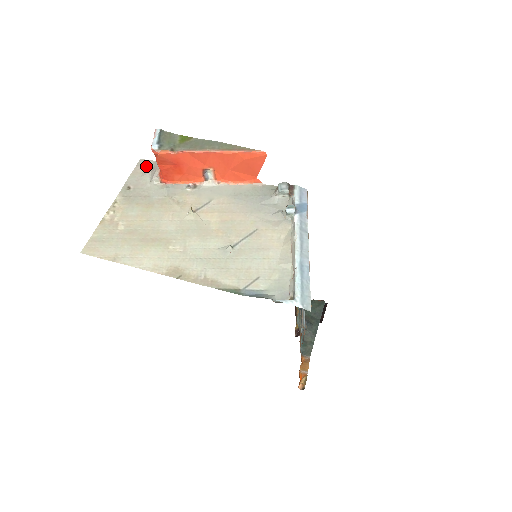
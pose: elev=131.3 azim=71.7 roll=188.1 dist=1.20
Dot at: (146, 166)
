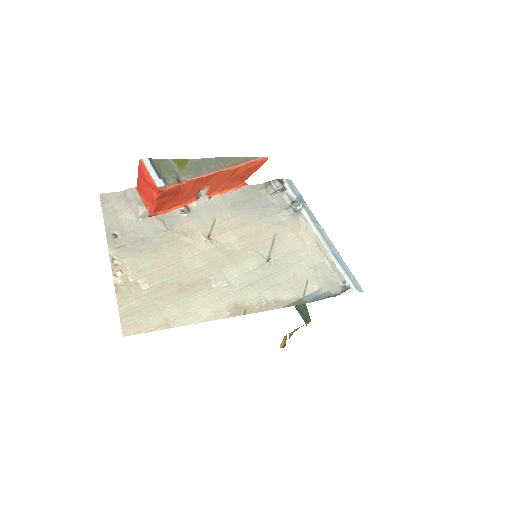
Dot at: (115, 201)
